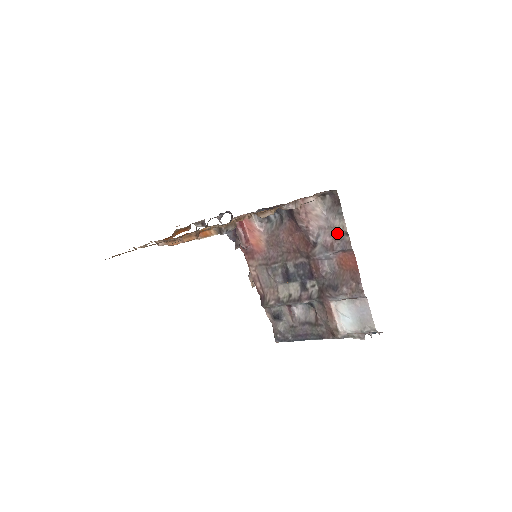
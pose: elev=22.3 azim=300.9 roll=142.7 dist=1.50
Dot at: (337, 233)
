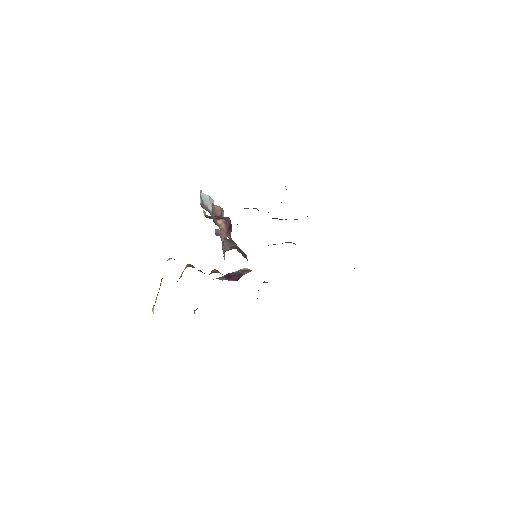
Dot at: occluded
